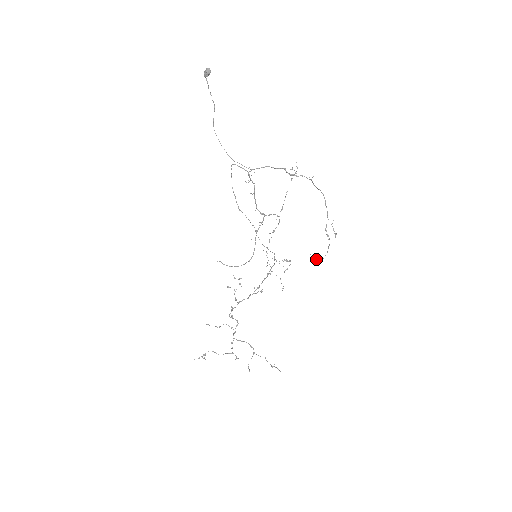
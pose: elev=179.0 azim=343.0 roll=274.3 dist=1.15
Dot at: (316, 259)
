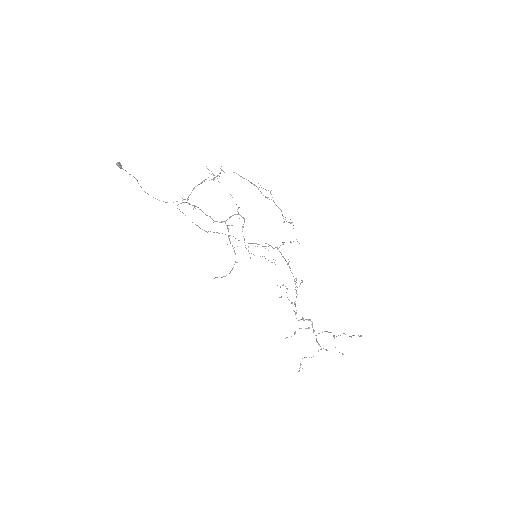
Dot at: (284, 222)
